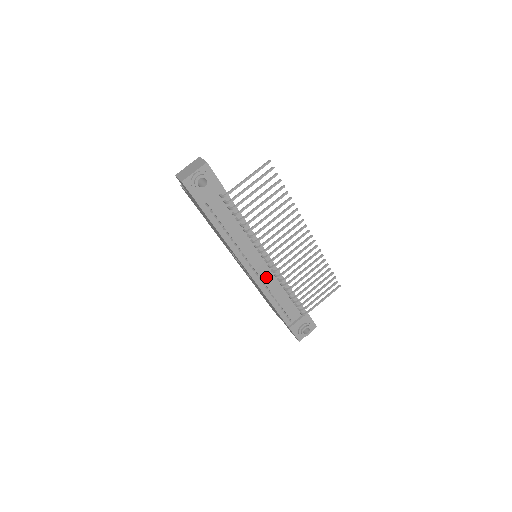
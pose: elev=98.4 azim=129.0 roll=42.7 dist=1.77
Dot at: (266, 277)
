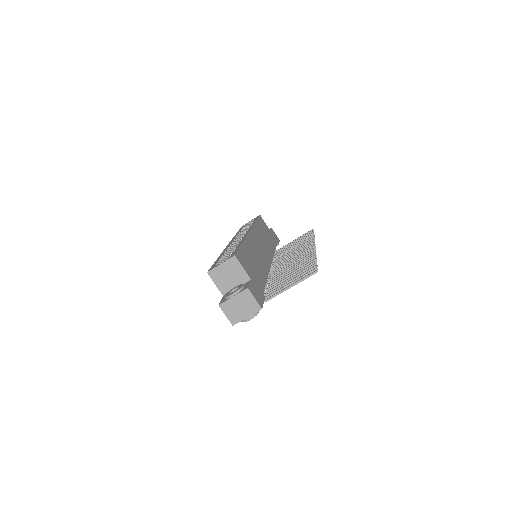
Dot at: occluded
